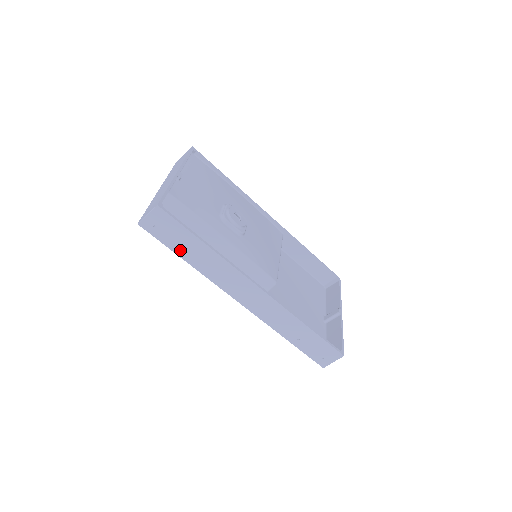
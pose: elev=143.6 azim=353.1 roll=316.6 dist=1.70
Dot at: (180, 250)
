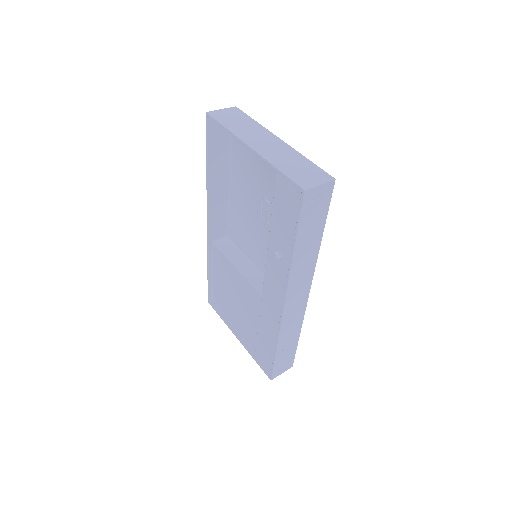
Dot at: (302, 235)
